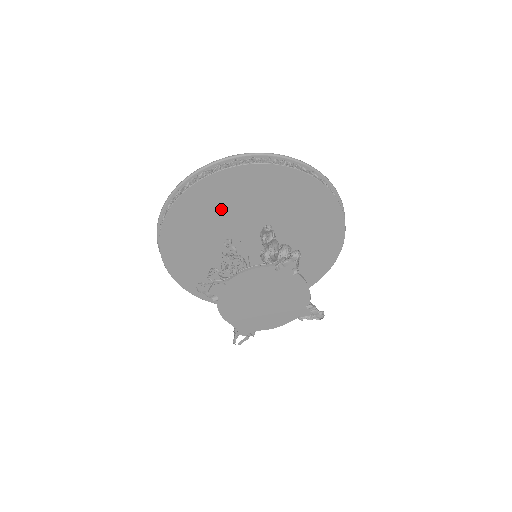
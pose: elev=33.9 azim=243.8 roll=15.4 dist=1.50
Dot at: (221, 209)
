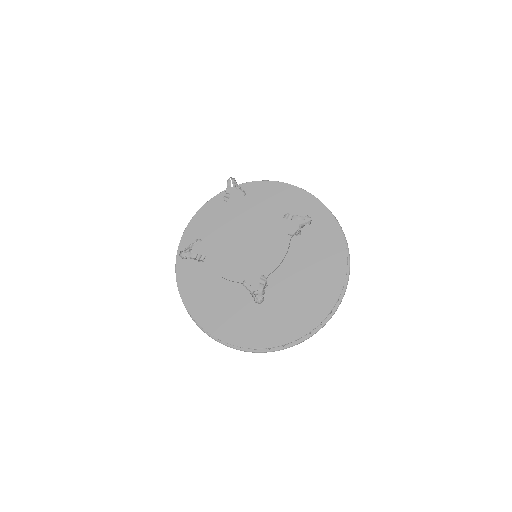
Dot at: occluded
